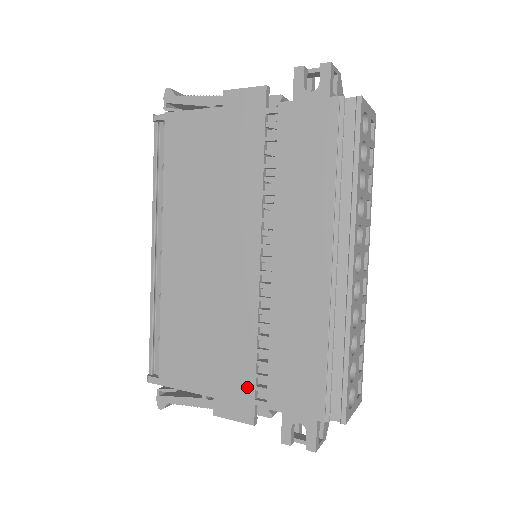
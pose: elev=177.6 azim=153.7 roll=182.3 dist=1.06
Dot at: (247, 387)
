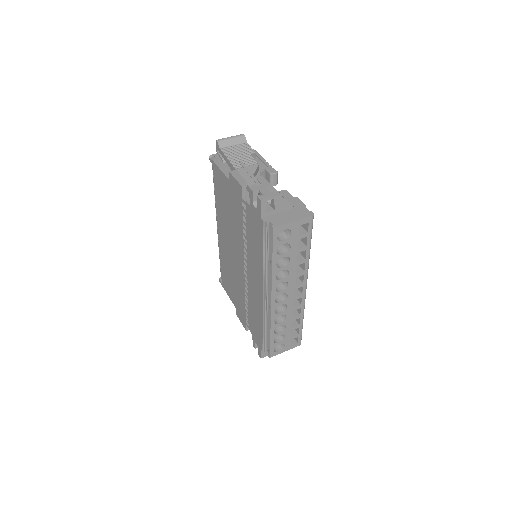
Dot at: (244, 315)
